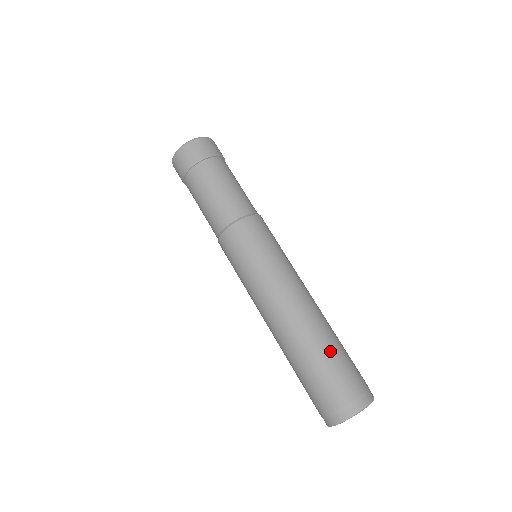
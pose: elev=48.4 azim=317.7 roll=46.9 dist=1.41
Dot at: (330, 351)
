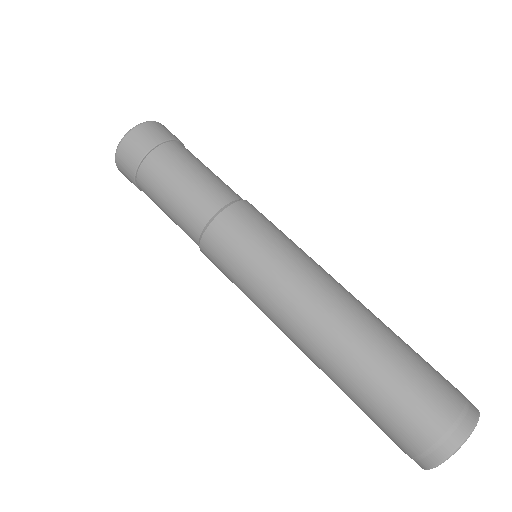
Dot at: (406, 346)
